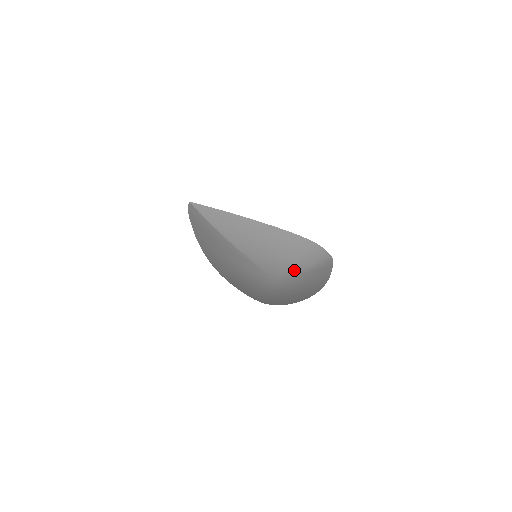
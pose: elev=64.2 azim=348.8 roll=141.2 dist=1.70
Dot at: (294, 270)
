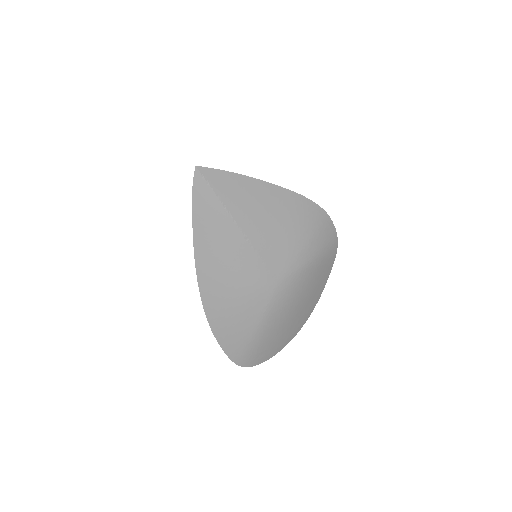
Dot at: (299, 262)
